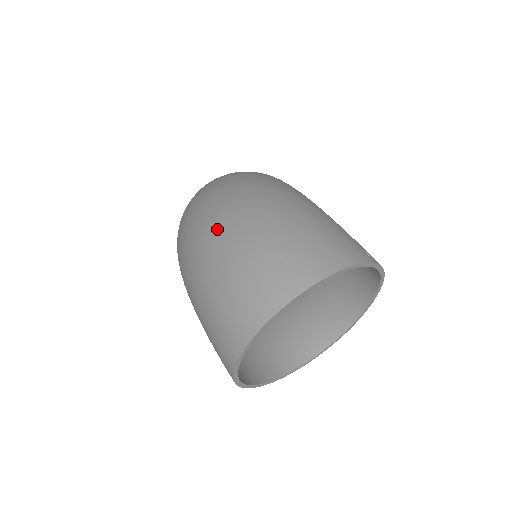
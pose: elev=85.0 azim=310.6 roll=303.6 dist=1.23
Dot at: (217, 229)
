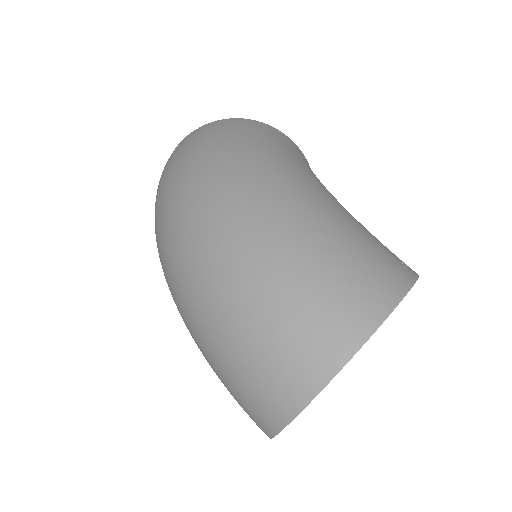
Dot at: (199, 287)
